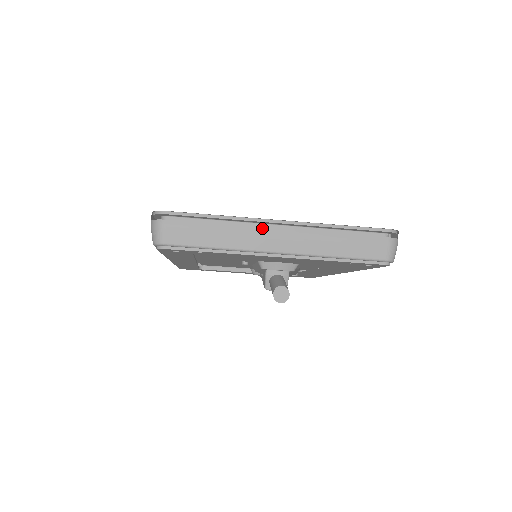
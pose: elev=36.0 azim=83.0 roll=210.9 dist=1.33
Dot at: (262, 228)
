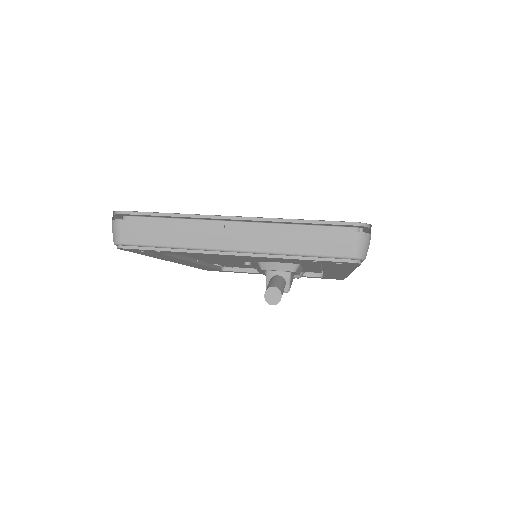
Dot at: (215, 225)
